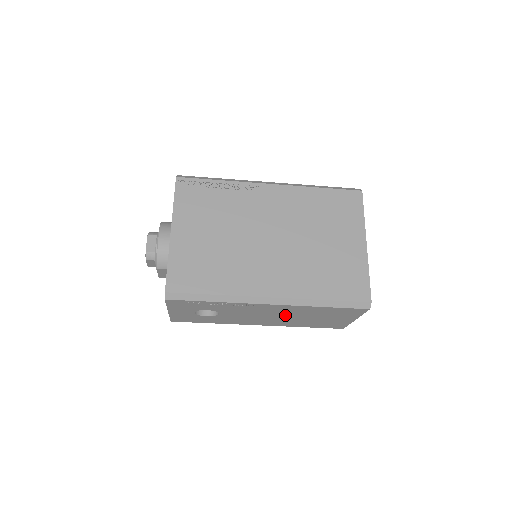
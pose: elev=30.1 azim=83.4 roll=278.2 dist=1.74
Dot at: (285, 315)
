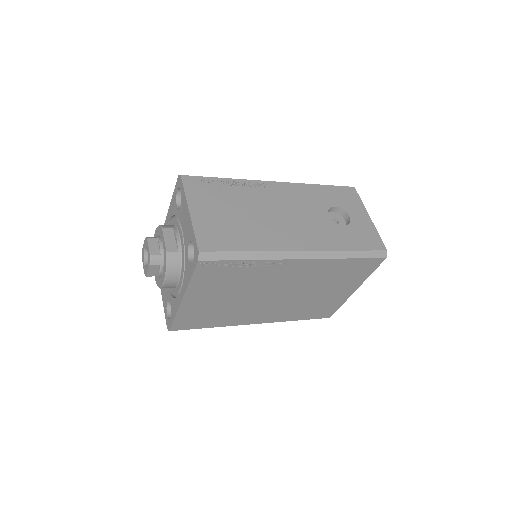
Dot at: occluded
